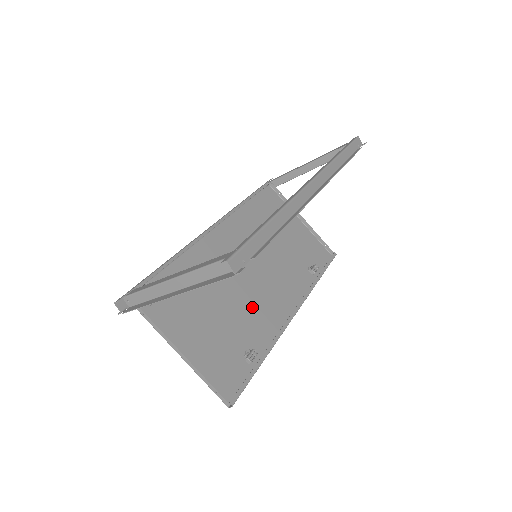
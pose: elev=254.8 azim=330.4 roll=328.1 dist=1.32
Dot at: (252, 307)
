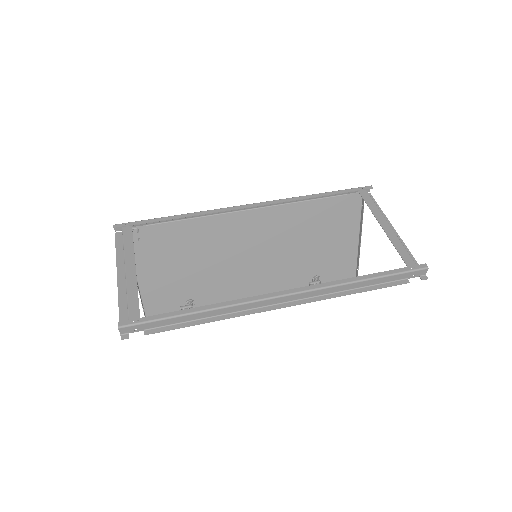
Dot at: (225, 277)
